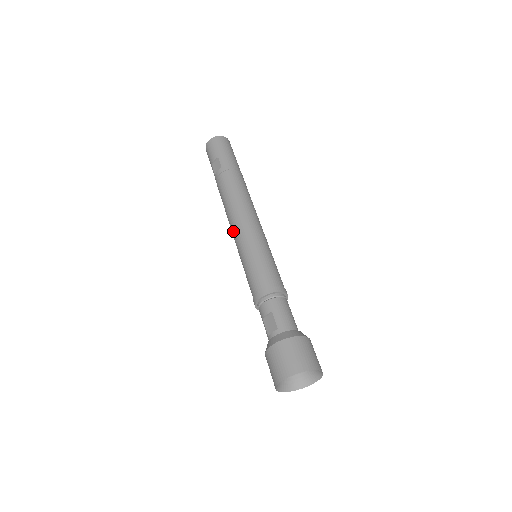
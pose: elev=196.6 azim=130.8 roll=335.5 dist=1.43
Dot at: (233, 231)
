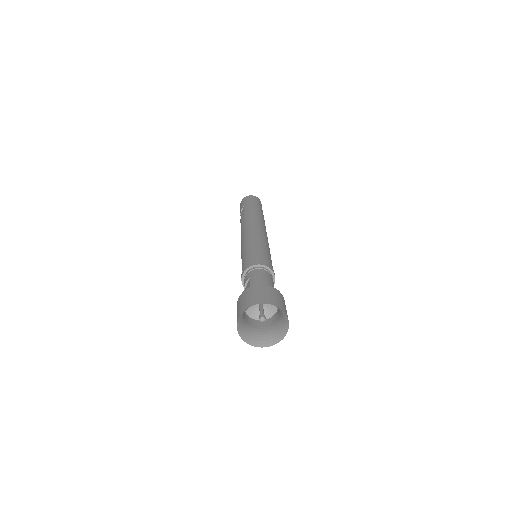
Dot at: occluded
